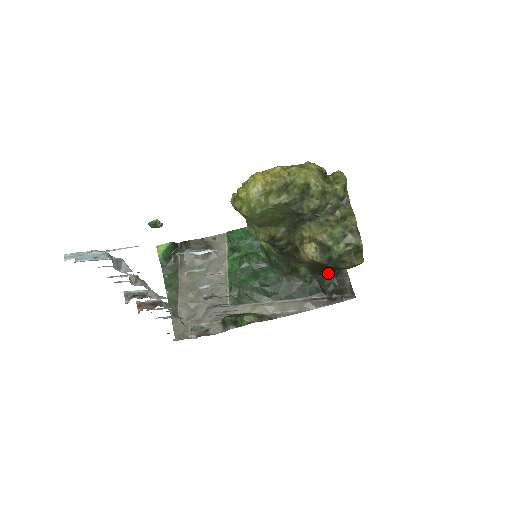
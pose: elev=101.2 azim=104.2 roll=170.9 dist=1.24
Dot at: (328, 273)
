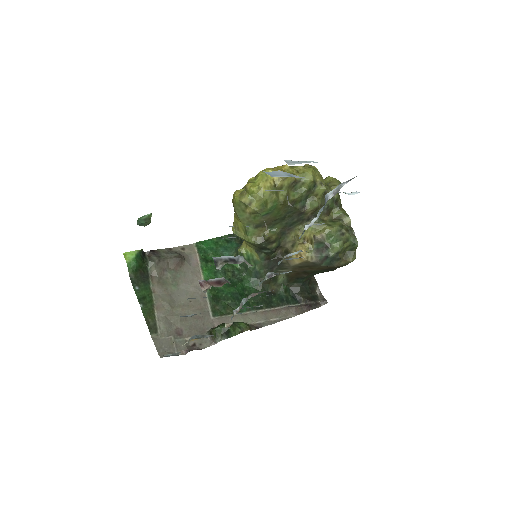
Dot at: (304, 280)
